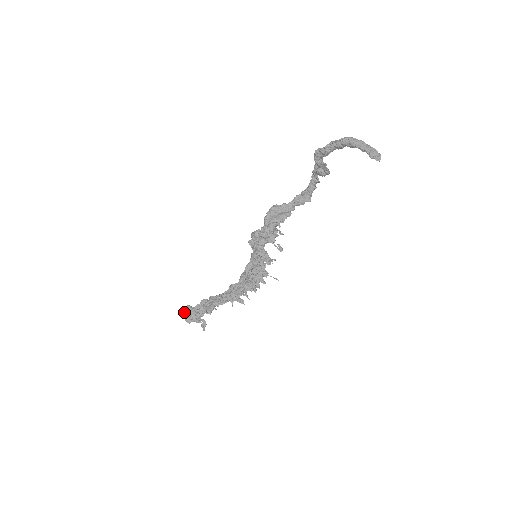
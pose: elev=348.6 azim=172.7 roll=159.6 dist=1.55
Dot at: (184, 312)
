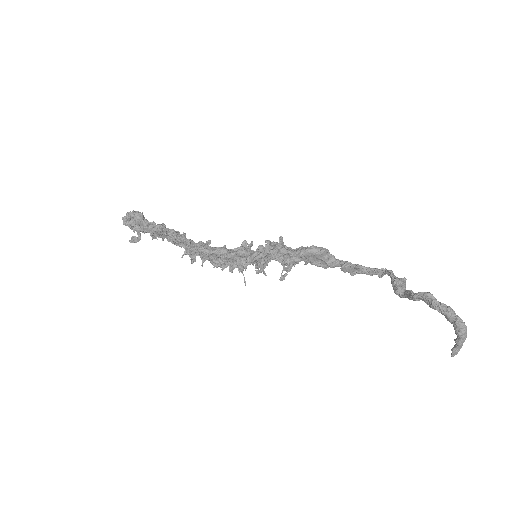
Dot at: (131, 213)
